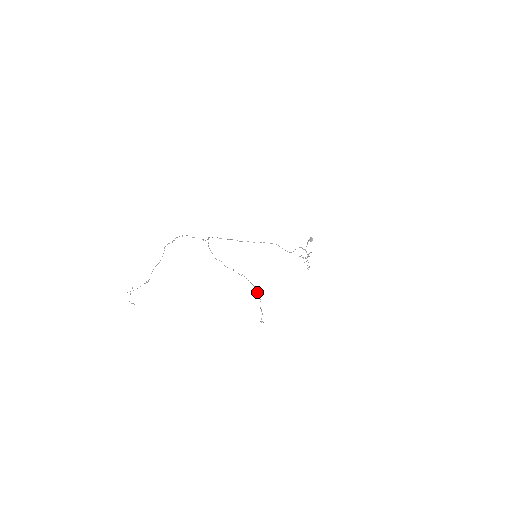
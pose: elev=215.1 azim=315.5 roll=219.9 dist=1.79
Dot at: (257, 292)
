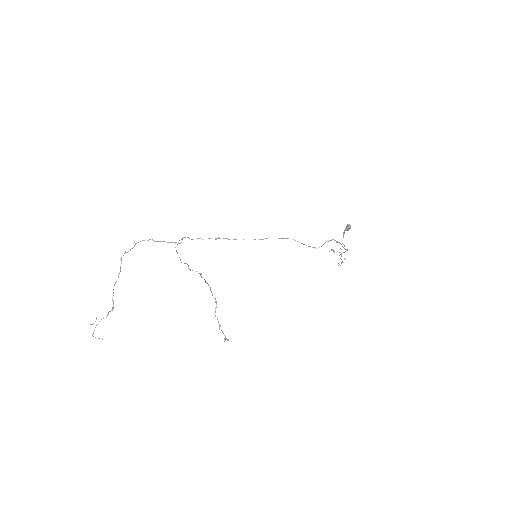
Dot at: (212, 294)
